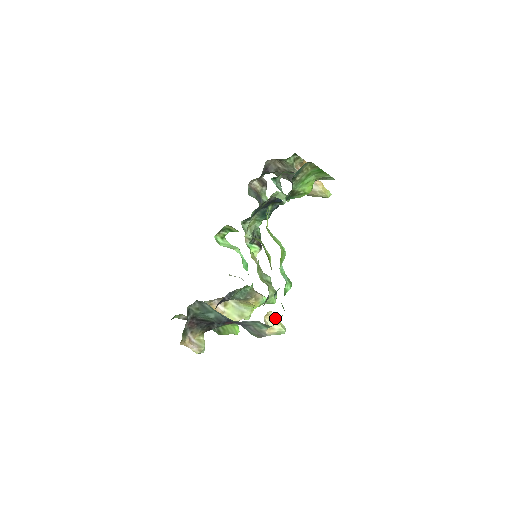
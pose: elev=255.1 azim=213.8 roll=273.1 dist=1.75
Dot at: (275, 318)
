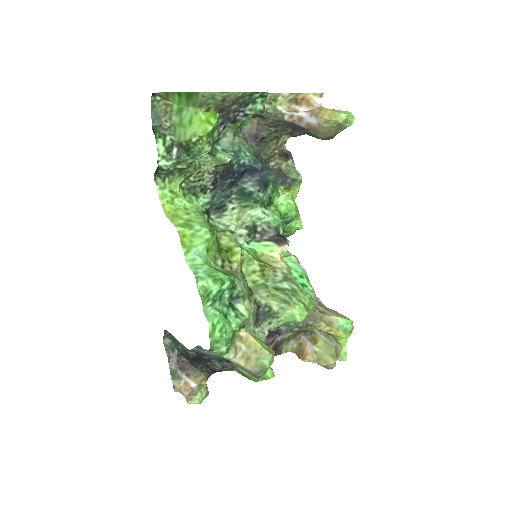
Dot at: (253, 341)
